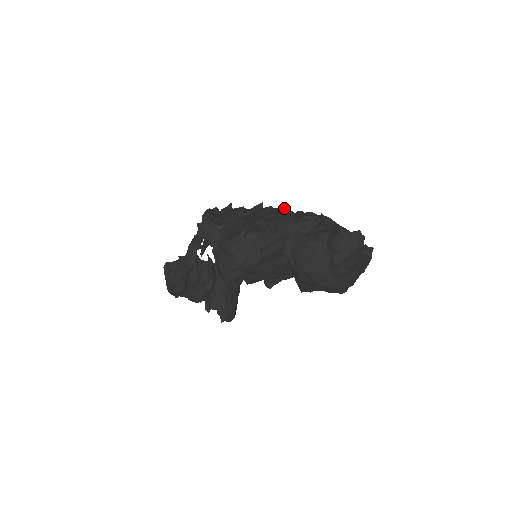
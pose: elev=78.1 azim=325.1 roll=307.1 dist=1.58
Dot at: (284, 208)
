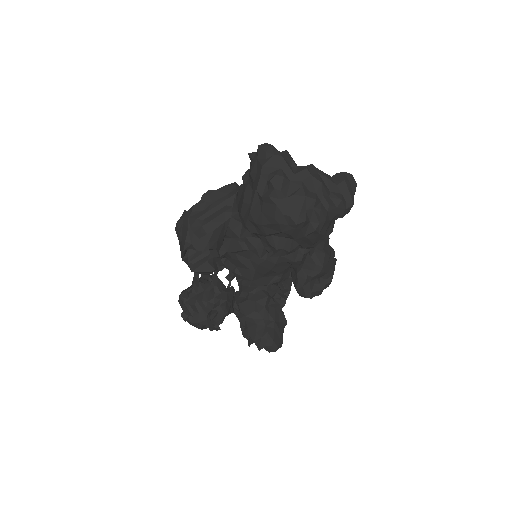
Dot at: occluded
